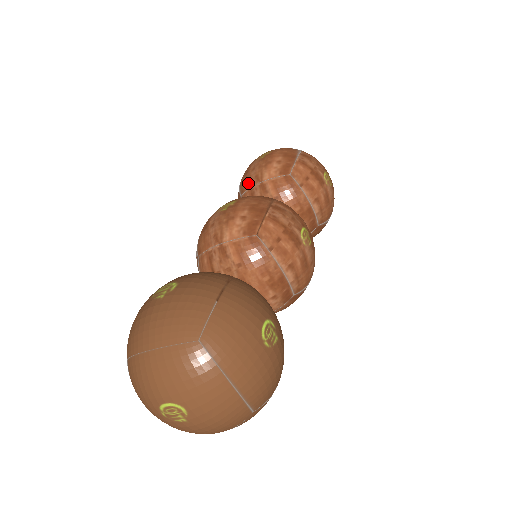
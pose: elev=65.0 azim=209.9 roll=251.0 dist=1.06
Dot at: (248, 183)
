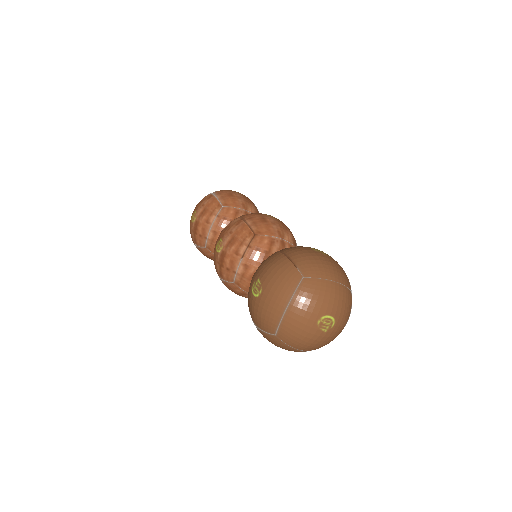
Dot at: (235, 203)
